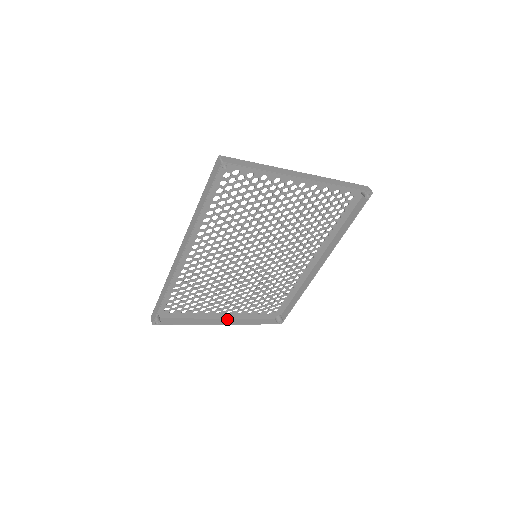
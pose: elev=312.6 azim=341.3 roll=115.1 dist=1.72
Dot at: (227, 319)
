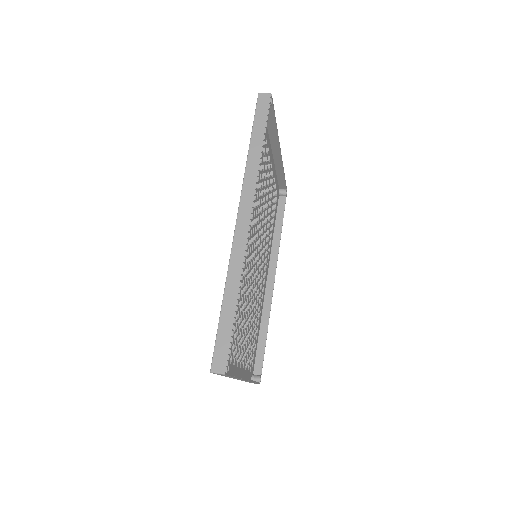
Dot at: occluded
